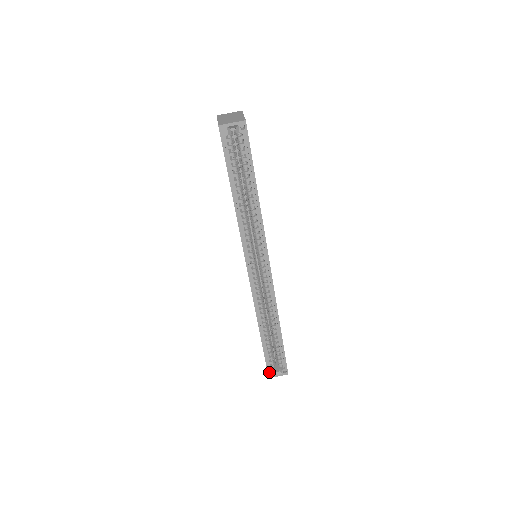
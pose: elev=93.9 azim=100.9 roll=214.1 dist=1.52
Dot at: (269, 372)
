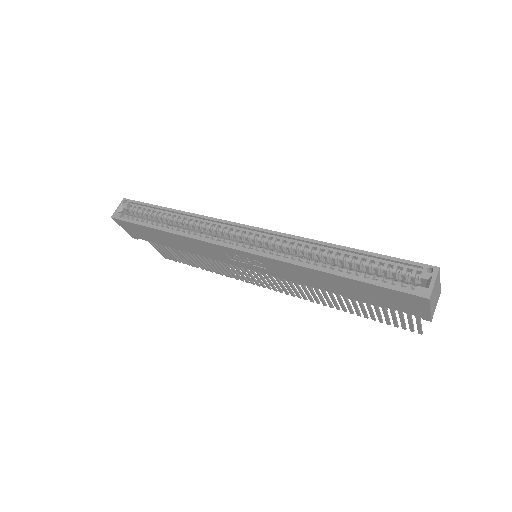
Dot at: (415, 293)
